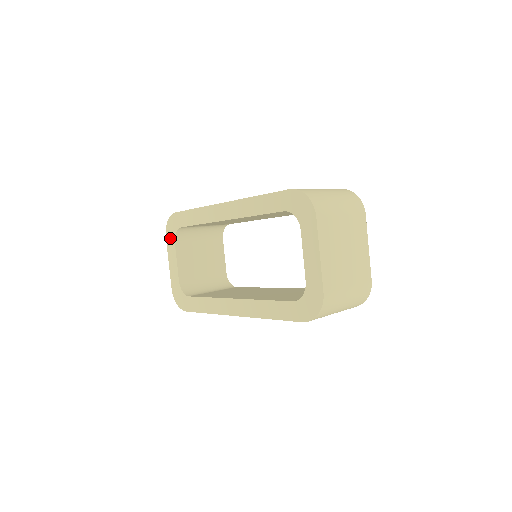
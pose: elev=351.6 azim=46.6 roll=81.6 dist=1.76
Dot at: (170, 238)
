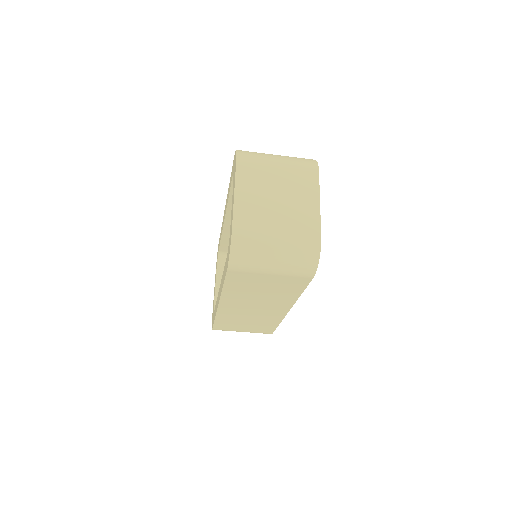
Dot at: (216, 267)
